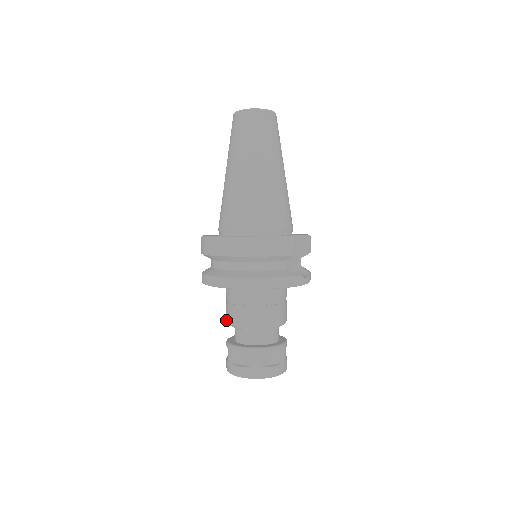
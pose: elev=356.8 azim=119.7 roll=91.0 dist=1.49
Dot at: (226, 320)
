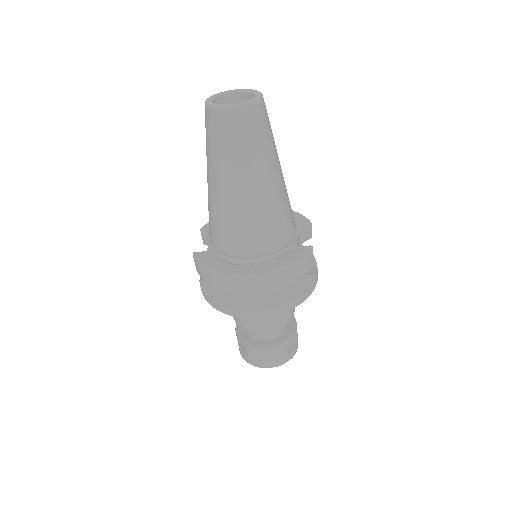
Dot at: (238, 324)
